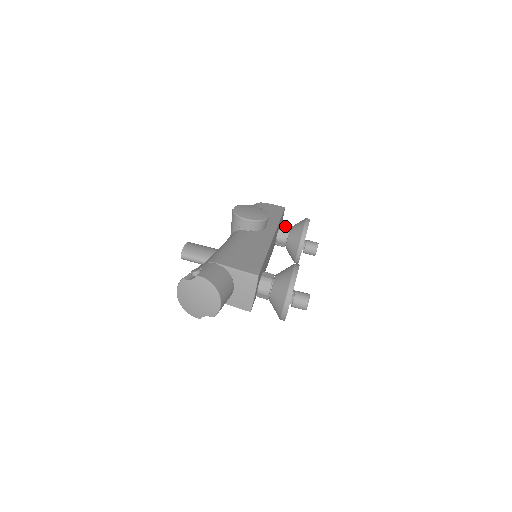
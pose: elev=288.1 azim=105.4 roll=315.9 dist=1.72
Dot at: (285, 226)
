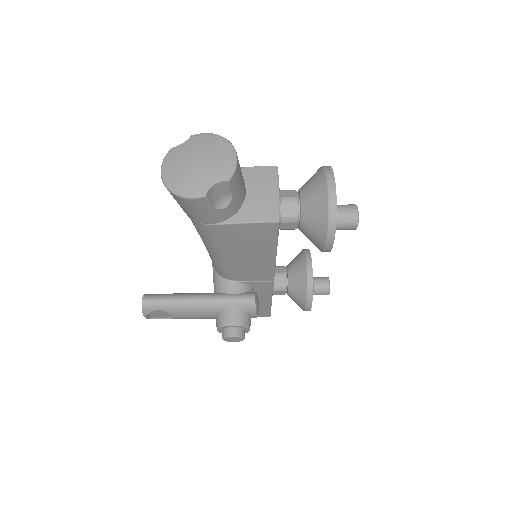
Dot at: occluded
